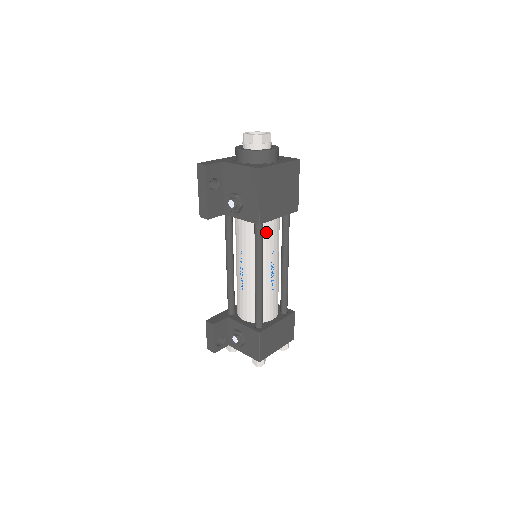
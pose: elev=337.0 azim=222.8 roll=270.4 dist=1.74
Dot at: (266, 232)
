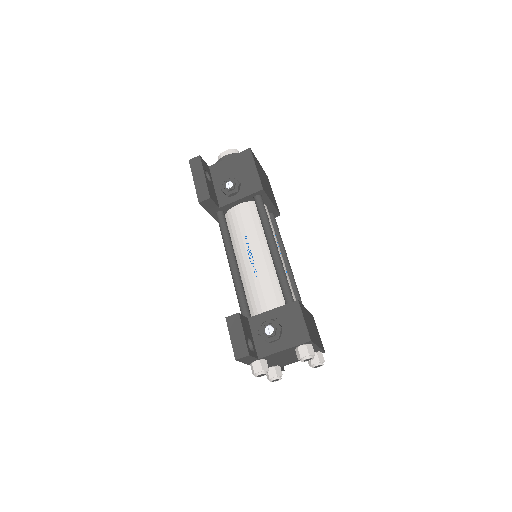
Dot at: occluded
